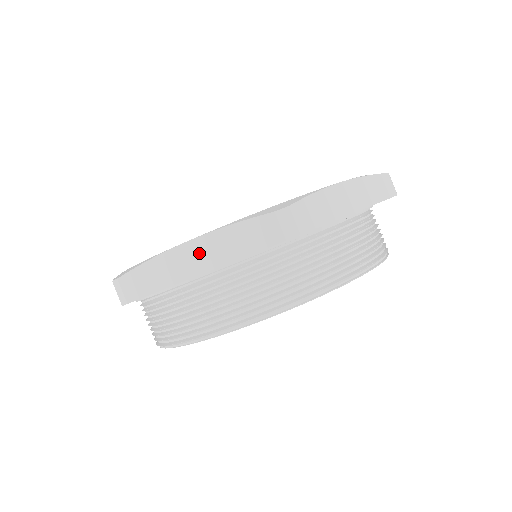
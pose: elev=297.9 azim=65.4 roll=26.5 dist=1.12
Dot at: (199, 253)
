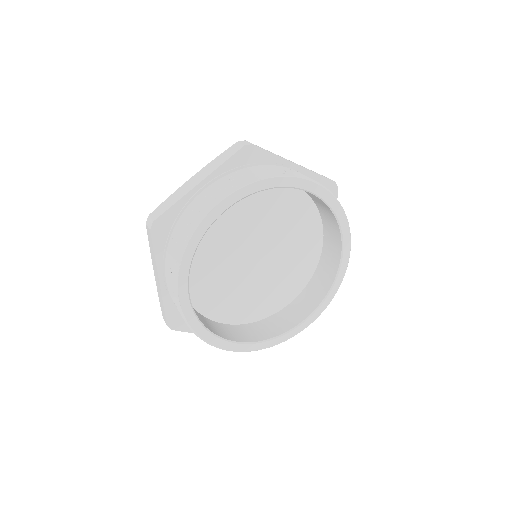
Dot at: (198, 177)
